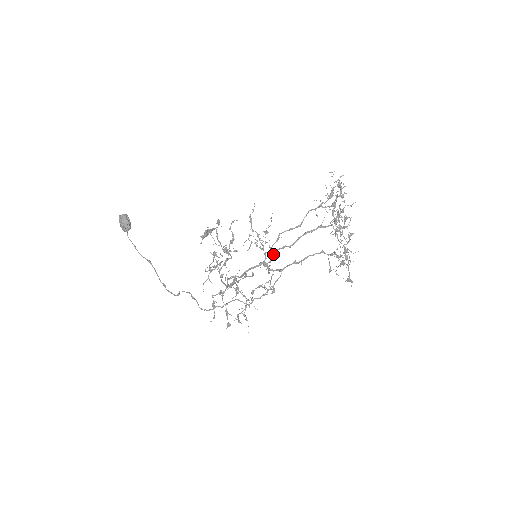
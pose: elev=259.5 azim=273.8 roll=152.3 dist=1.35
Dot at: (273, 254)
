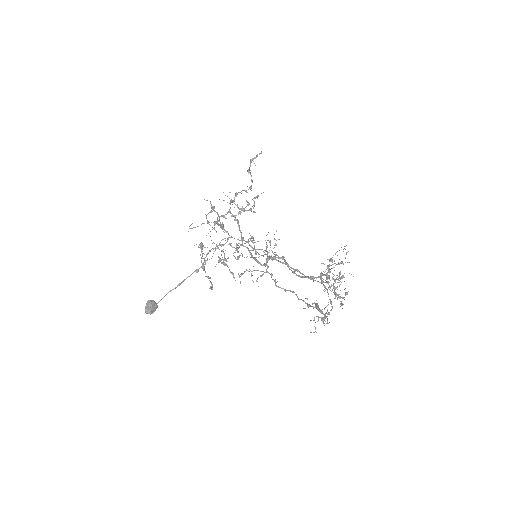
Dot at: occluded
